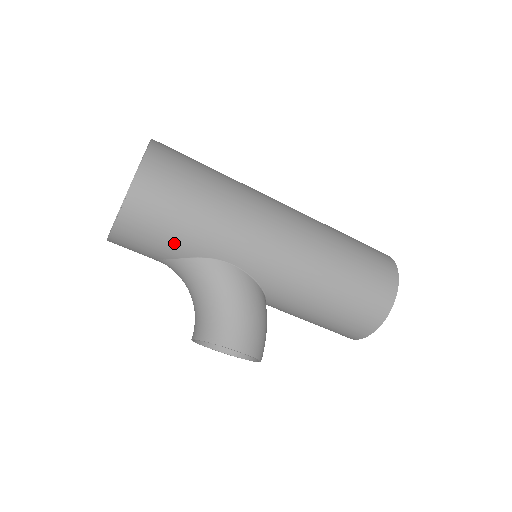
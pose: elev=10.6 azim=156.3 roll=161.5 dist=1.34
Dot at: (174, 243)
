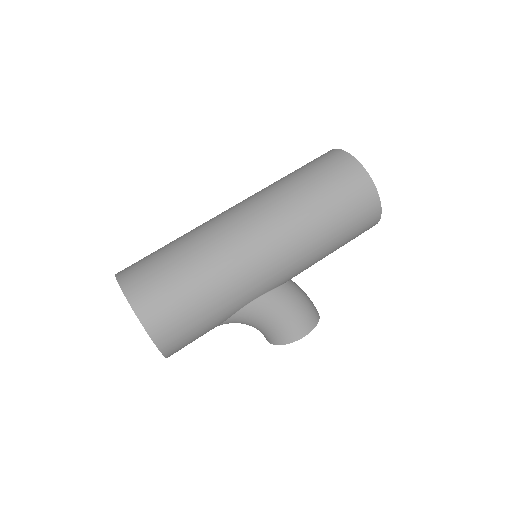
Dot at: (209, 329)
